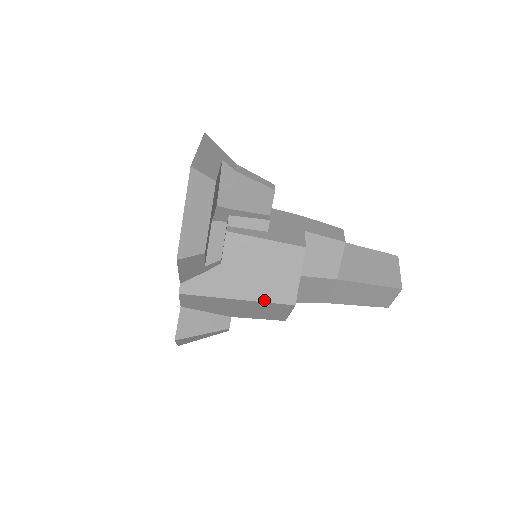
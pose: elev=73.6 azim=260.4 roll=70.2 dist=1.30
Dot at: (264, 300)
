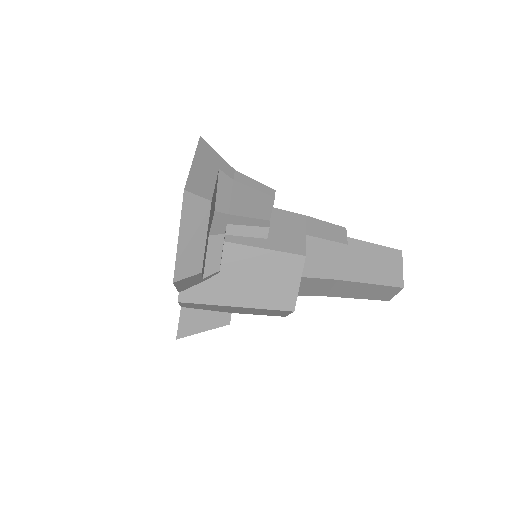
Dot at: (263, 307)
